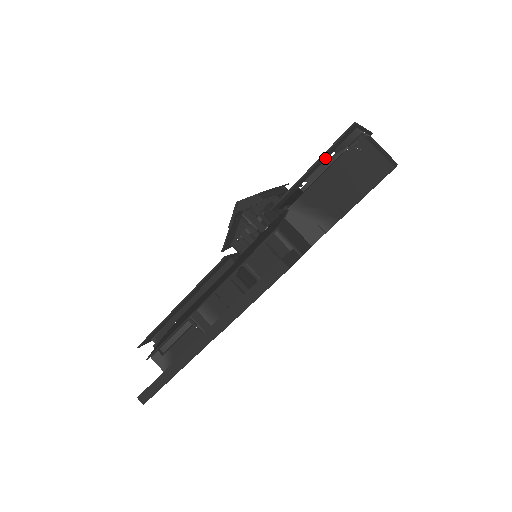
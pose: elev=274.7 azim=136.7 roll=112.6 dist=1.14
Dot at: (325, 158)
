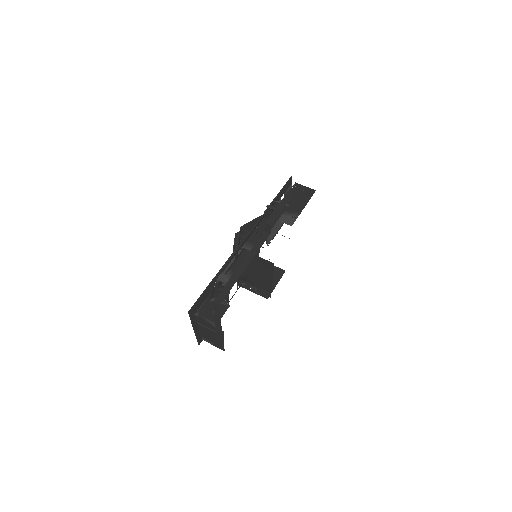
Dot at: (282, 194)
